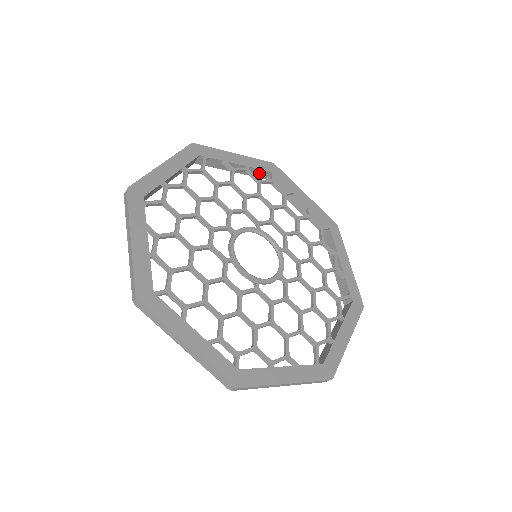
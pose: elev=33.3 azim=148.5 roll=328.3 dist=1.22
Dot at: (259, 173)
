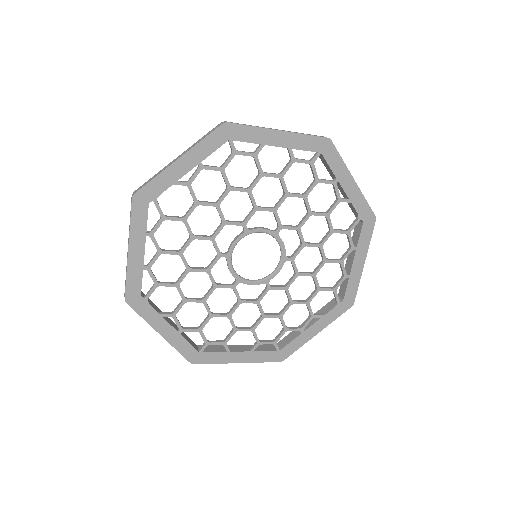
Dot at: (215, 148)
